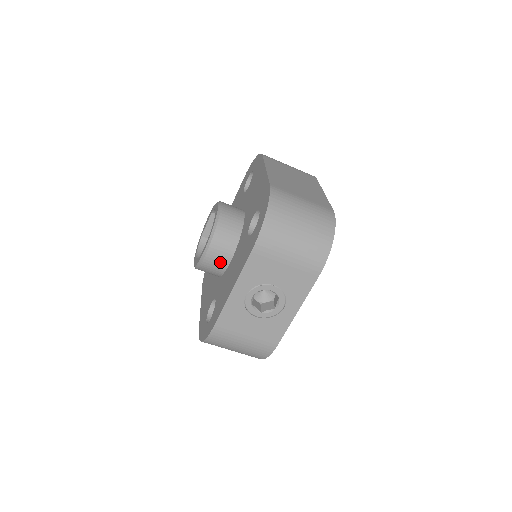
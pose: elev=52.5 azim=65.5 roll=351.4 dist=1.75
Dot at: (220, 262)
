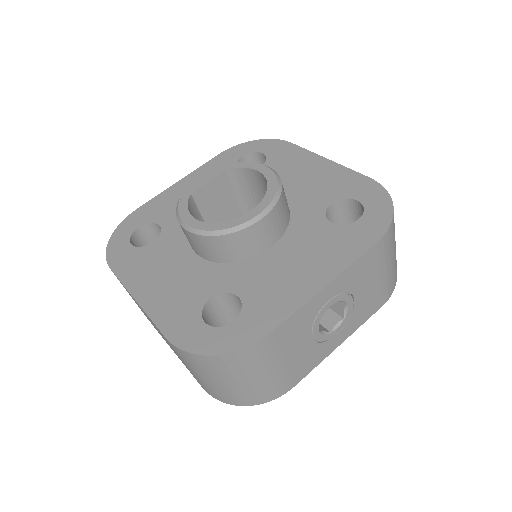
Dot at: (261, 241)
